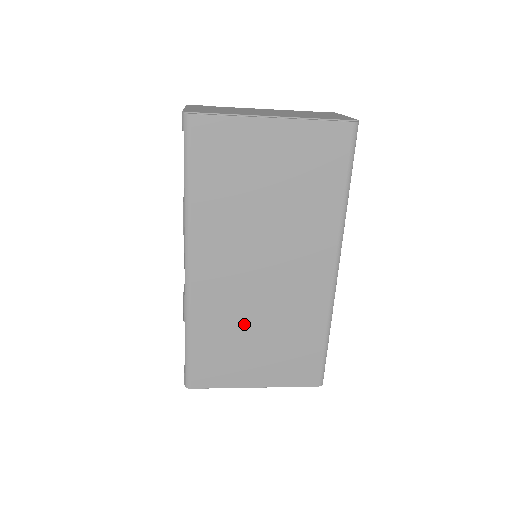
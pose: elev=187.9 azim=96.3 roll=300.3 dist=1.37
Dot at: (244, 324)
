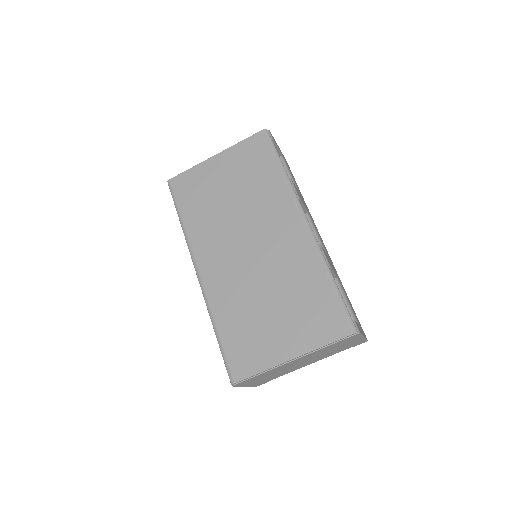
Dot at: (255, 298)
